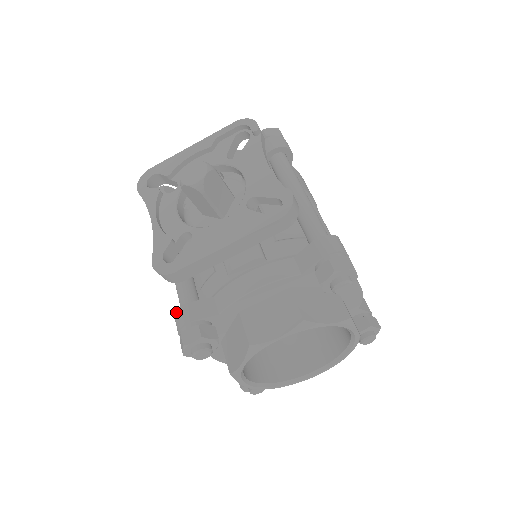
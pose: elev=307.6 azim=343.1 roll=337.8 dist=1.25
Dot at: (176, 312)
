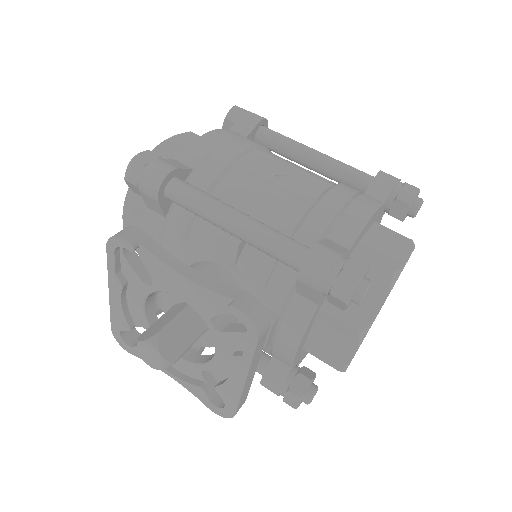
Dot at: occluded
